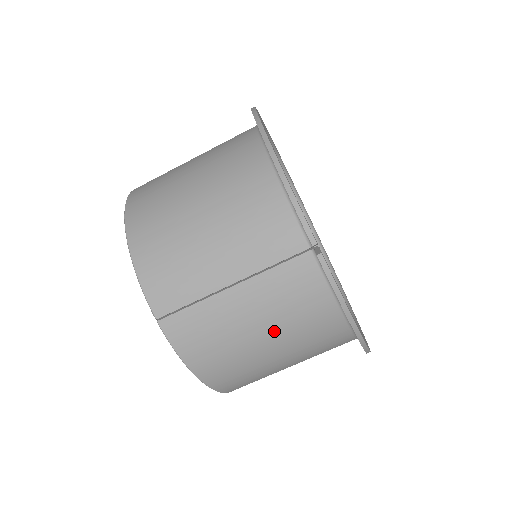
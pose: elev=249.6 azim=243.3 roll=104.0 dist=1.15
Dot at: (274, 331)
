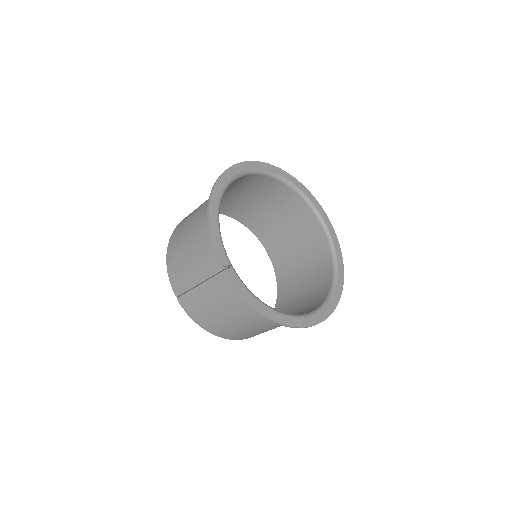
Dot at: (228, 310)
